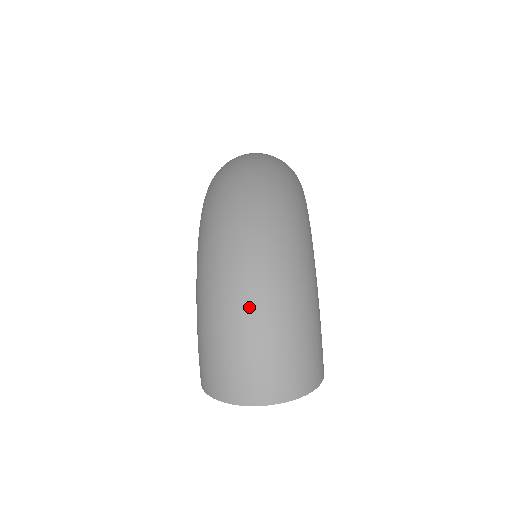
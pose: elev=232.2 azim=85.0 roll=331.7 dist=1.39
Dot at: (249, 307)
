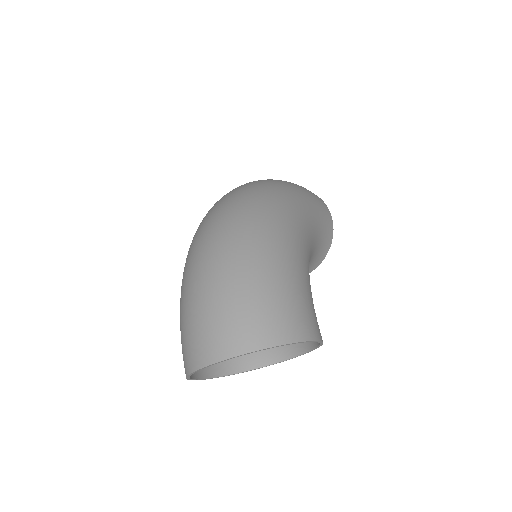
Dot at: (201, 267)
